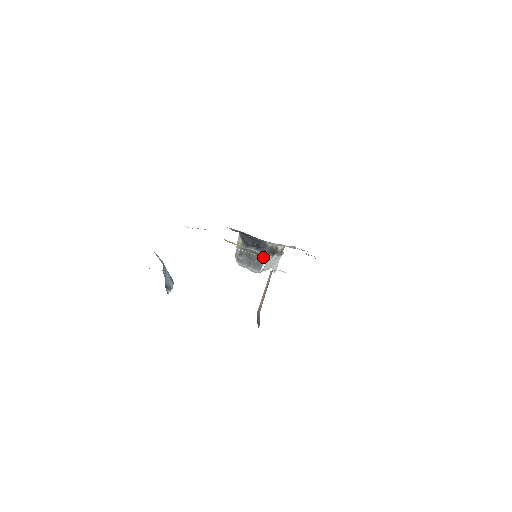
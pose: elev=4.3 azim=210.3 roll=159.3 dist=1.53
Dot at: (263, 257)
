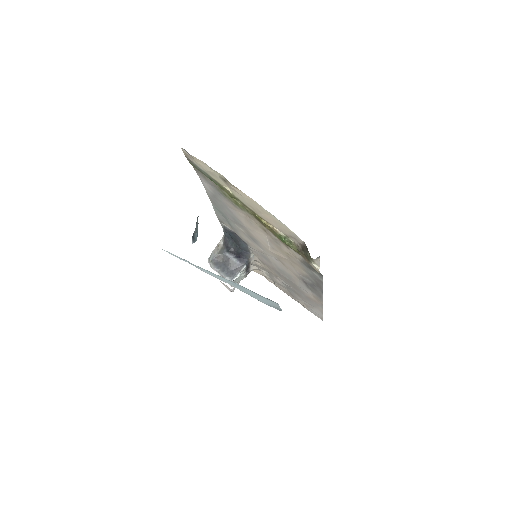
Dot at: (240, 267)
